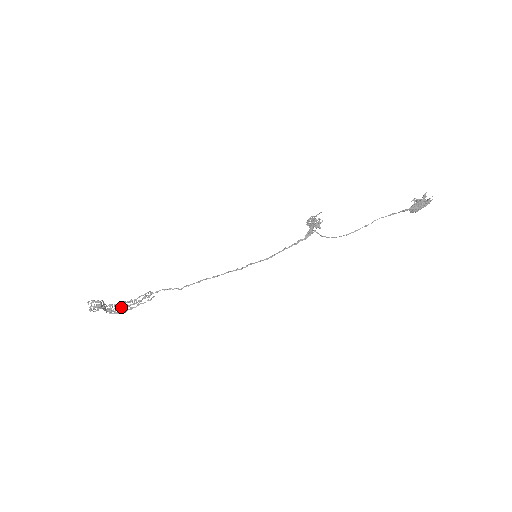
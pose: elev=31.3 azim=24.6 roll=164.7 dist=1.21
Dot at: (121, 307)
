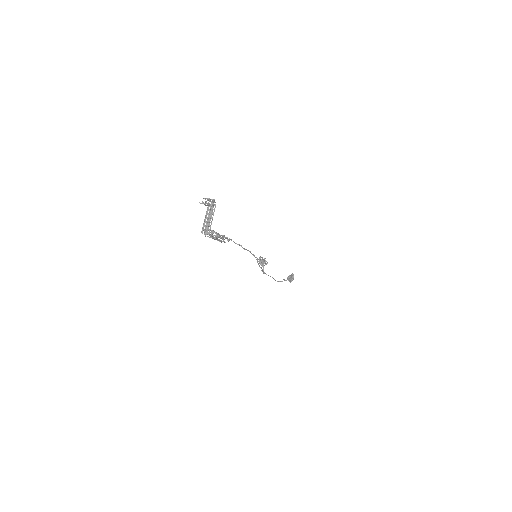
Dot at: occluded
